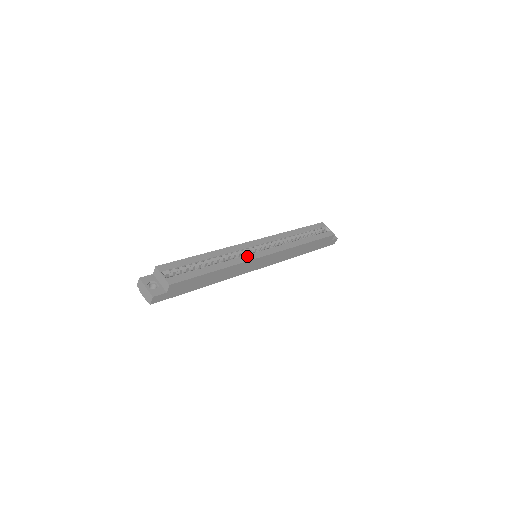
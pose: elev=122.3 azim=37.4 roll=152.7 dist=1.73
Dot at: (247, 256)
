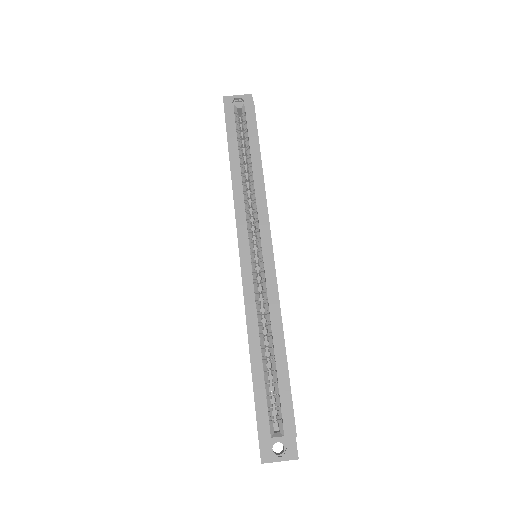
Dot at: (268, 284)
